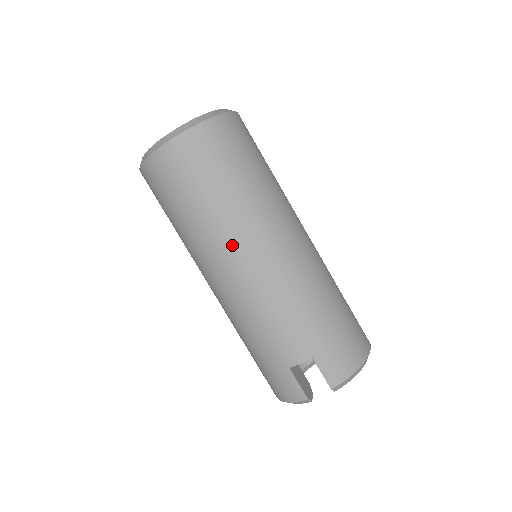
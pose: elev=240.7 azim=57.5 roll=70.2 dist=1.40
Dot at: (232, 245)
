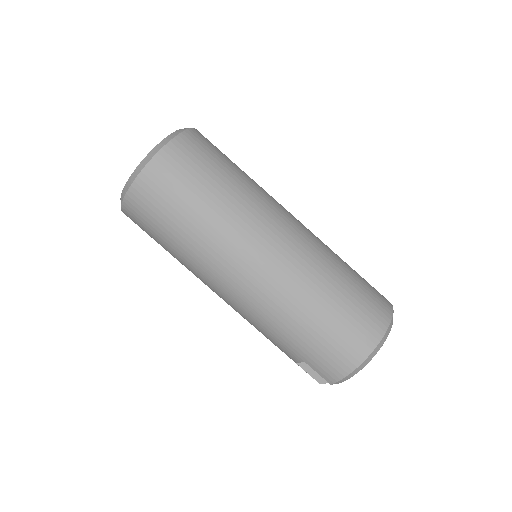
Dot at: (204, 279)
